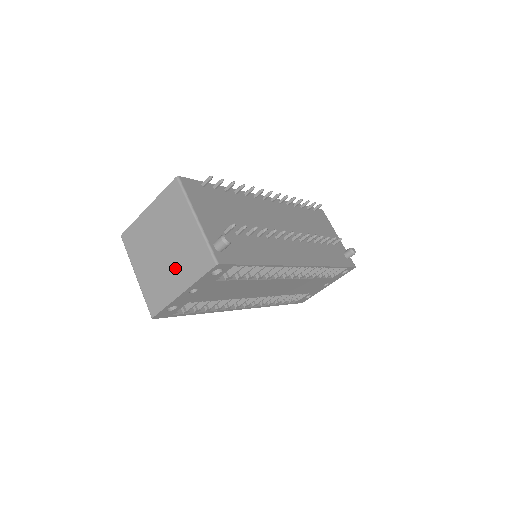
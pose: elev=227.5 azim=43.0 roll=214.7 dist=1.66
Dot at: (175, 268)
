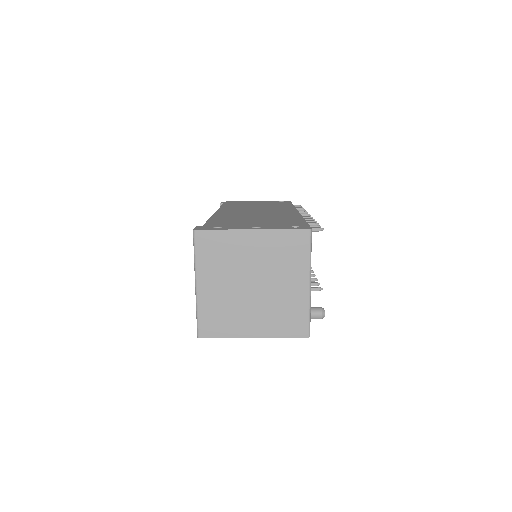
Dot at: (258, 311)
